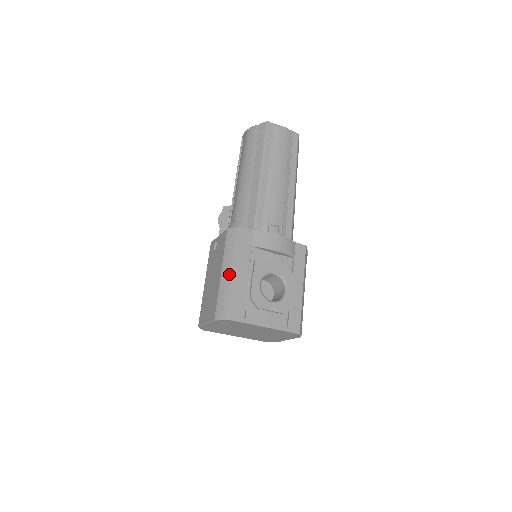
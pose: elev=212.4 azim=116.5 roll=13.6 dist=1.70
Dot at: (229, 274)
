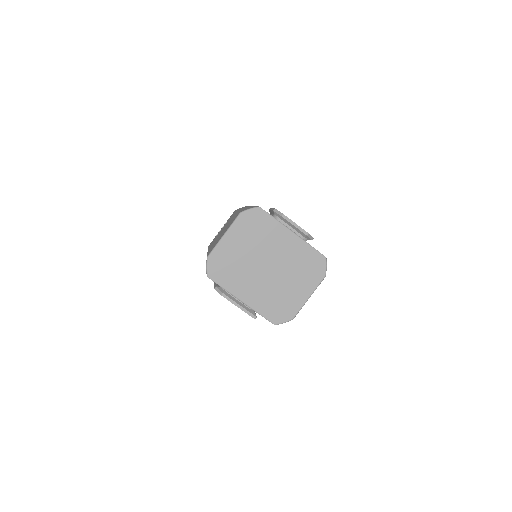
Dot at: (247, 207)
